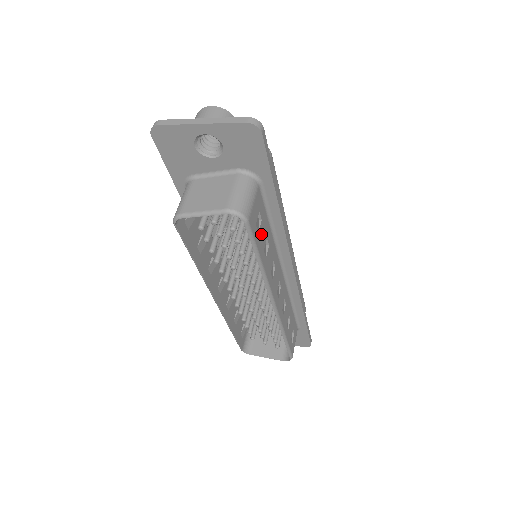
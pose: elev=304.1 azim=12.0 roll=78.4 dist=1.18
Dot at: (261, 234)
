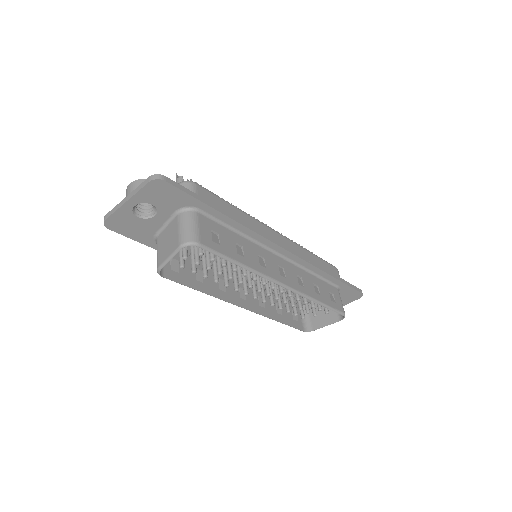
Dot at: (225, 244)
